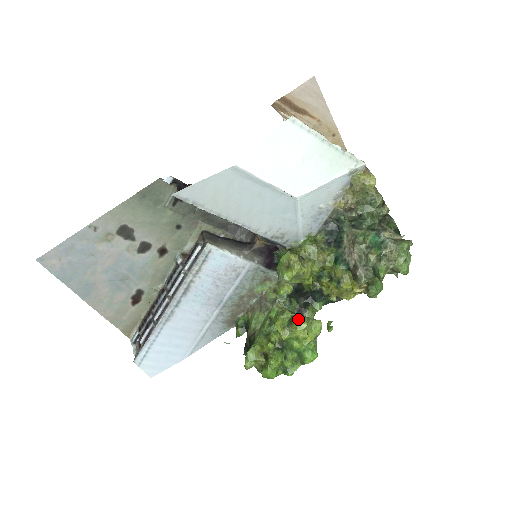
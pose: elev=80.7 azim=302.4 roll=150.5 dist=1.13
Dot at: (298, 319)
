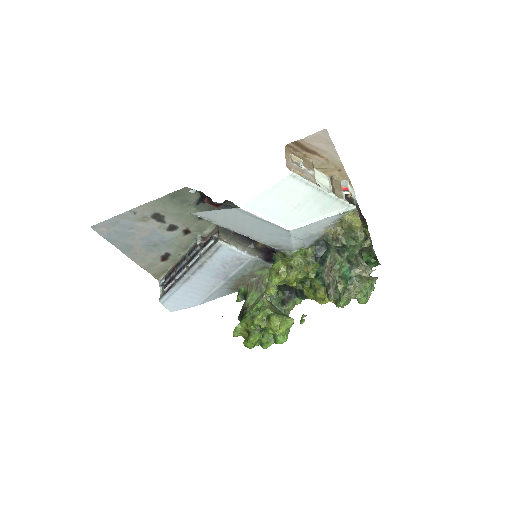
Dot at: (274, 318)
